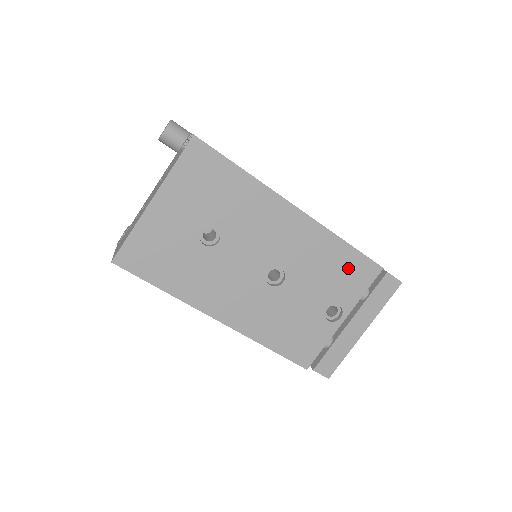
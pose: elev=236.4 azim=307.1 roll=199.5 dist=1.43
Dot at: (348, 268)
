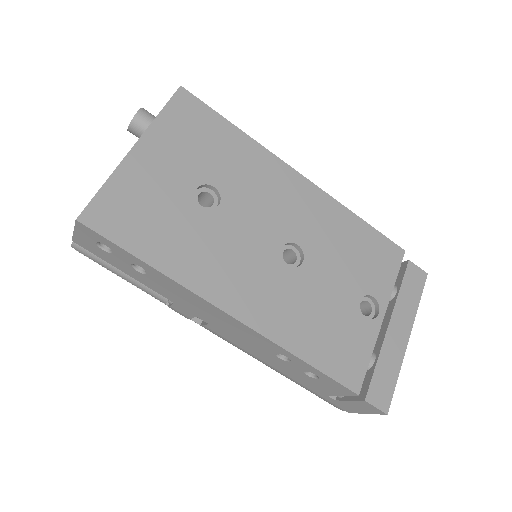
Dot at: (369, 248)
